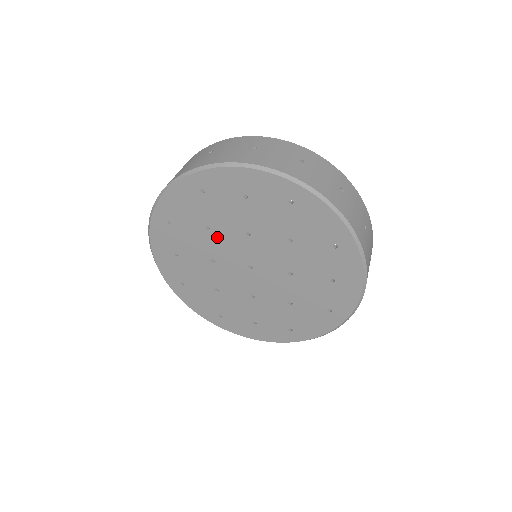
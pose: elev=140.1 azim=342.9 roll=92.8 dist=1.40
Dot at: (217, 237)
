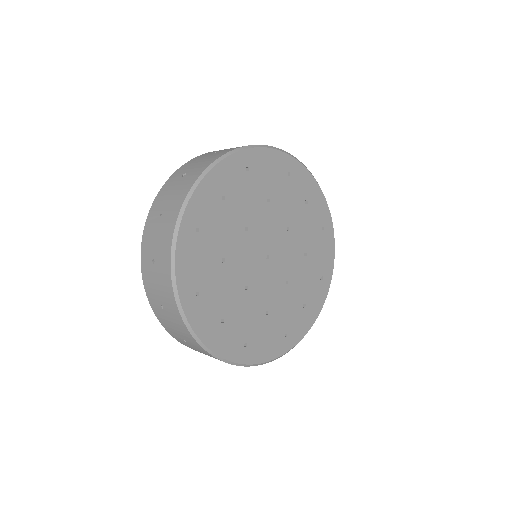
Dot at: (268, 213)
